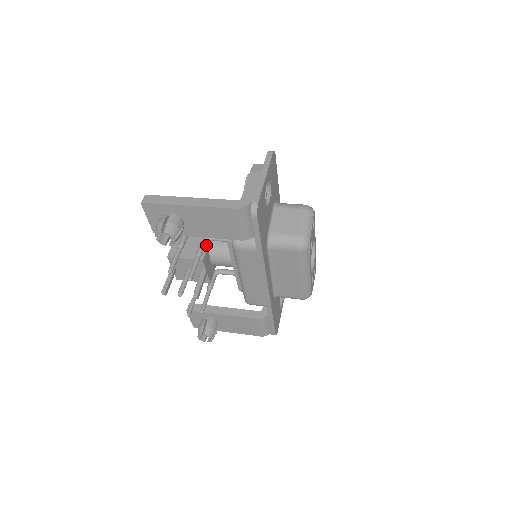
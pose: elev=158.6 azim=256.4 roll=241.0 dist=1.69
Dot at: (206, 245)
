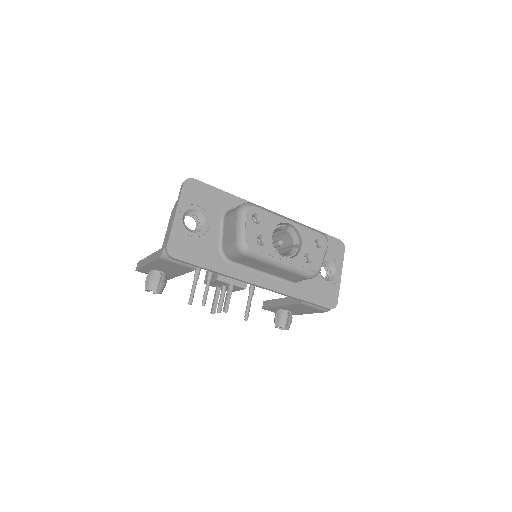
Dot at: occluded
